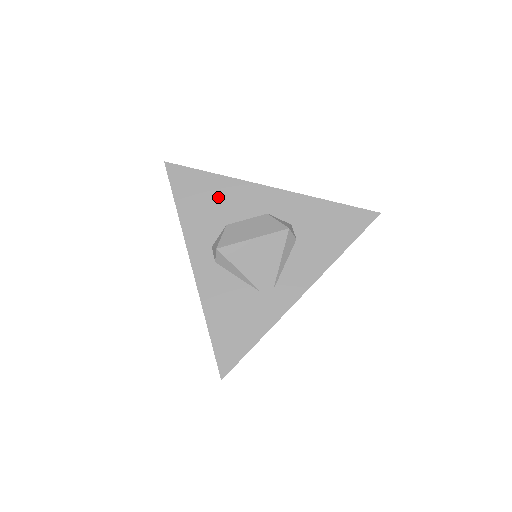
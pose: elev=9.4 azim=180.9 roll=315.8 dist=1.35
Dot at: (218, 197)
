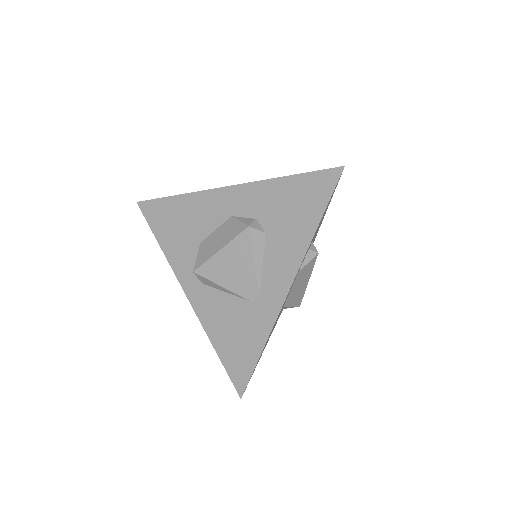
Dot at: (186, 217)
